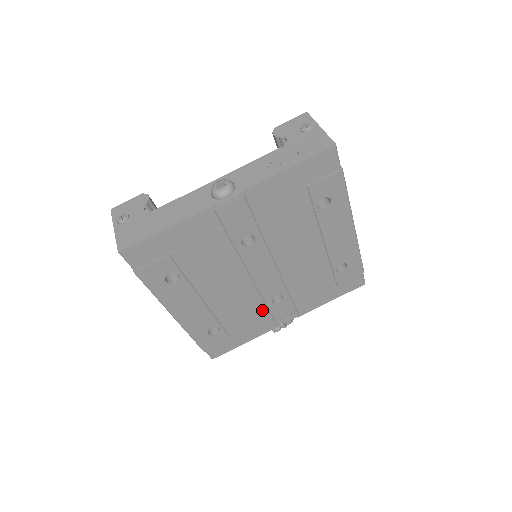
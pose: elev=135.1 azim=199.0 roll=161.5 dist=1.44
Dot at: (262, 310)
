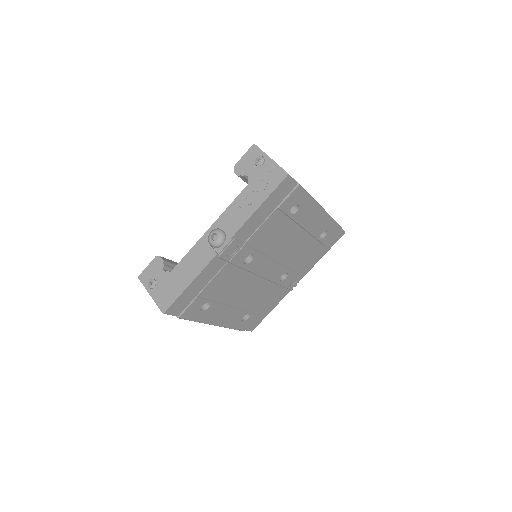
Dot at: (275, 288)
